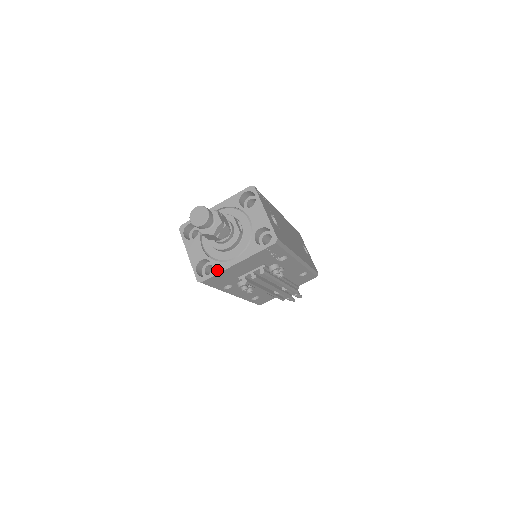
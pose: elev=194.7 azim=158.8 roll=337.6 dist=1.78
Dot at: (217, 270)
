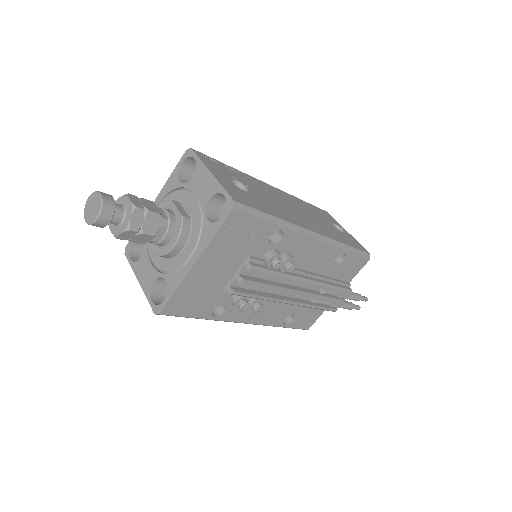
Dot at: (173, 286)
